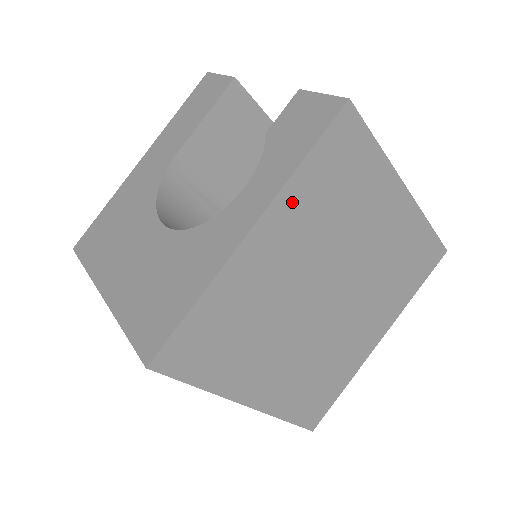
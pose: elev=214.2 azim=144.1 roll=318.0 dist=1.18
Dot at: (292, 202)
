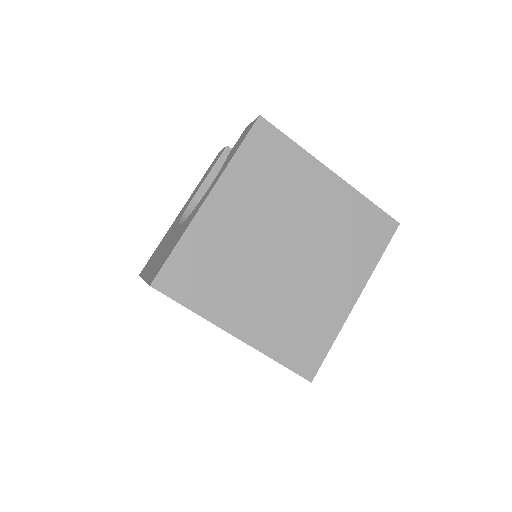
Dot at: (235, 179)
